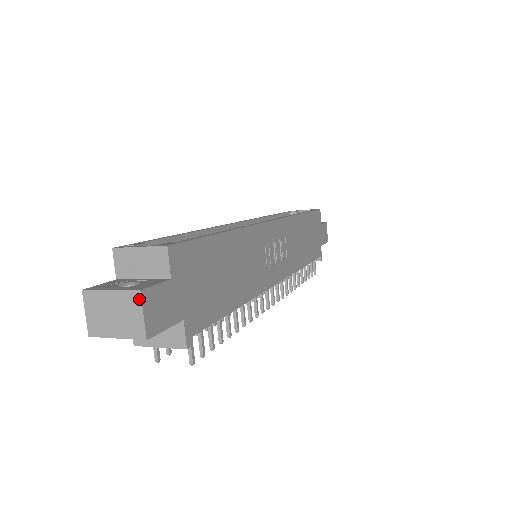
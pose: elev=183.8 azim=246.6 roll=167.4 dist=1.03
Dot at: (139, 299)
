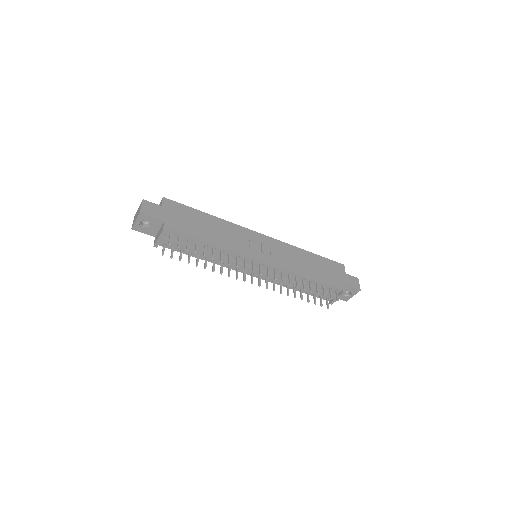
Dot at: (142, 202)
